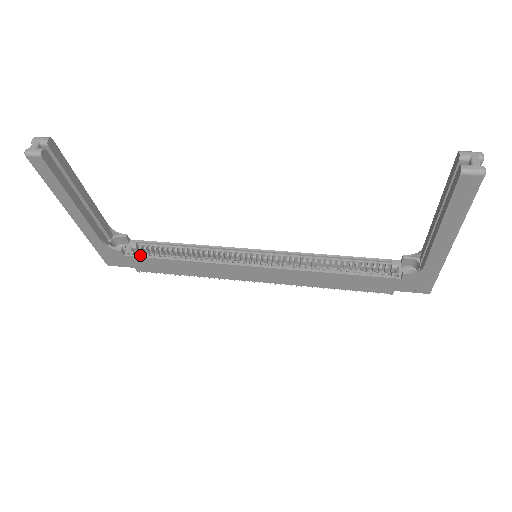
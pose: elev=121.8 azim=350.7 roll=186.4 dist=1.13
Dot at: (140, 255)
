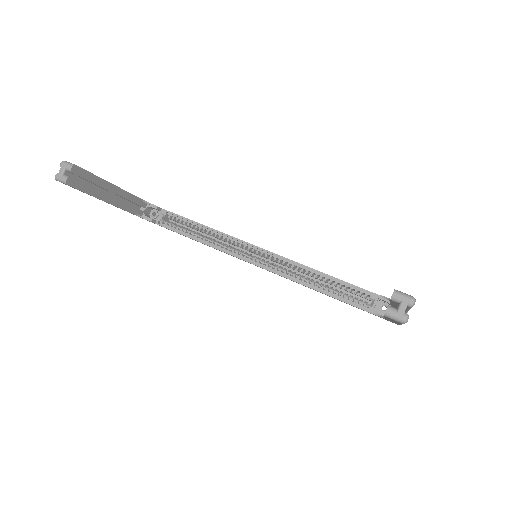
Dot at: (167, 227)
